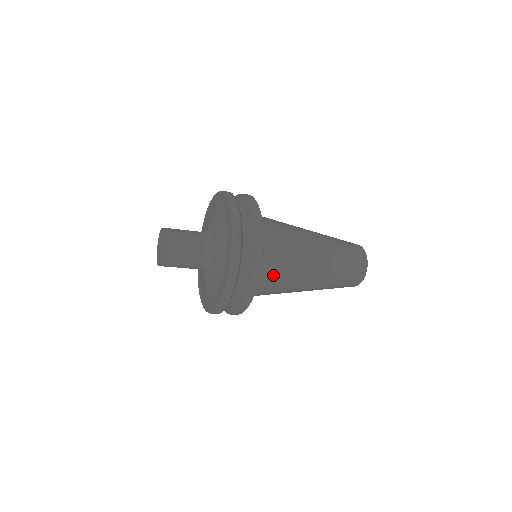
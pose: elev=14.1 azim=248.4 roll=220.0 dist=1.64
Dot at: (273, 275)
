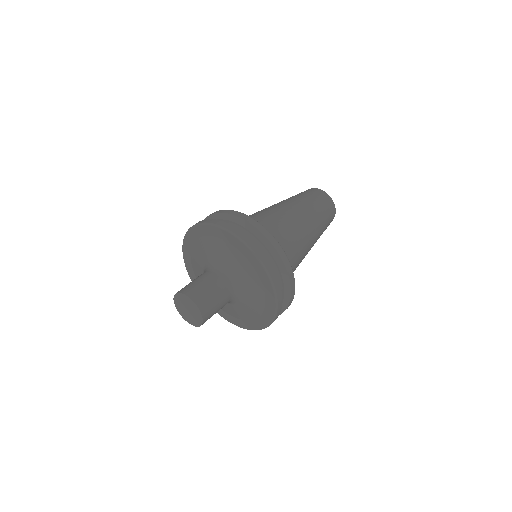
Dot at: occluded
